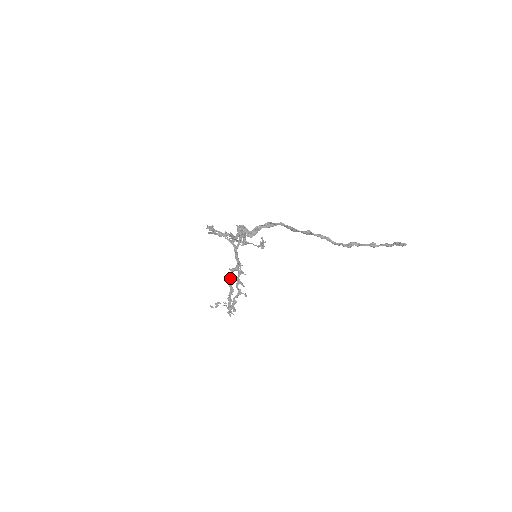
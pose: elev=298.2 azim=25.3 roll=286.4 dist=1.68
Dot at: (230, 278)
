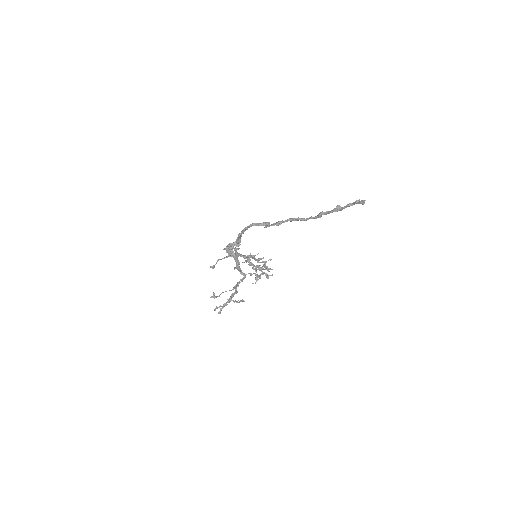
Dot at: (250, 265)
